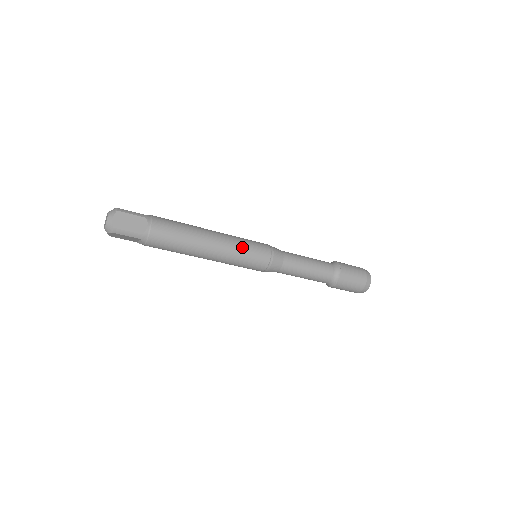
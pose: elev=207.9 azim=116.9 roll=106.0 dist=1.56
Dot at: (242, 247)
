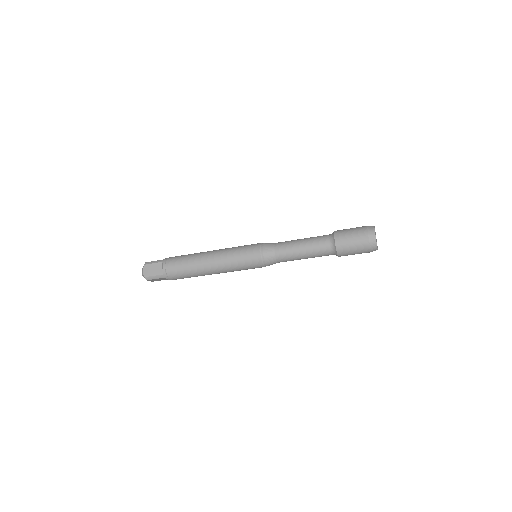
Dot at: (234, 255)
